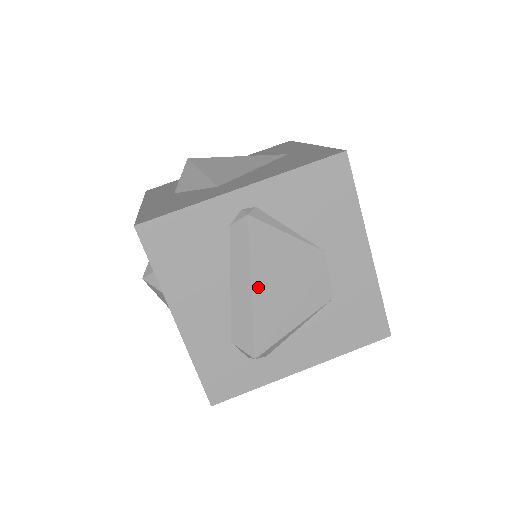
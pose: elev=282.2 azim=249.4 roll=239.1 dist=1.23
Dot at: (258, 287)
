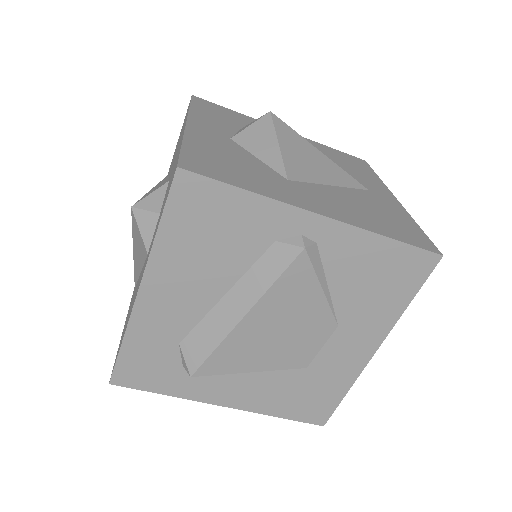
Dot at: (252, 318)
